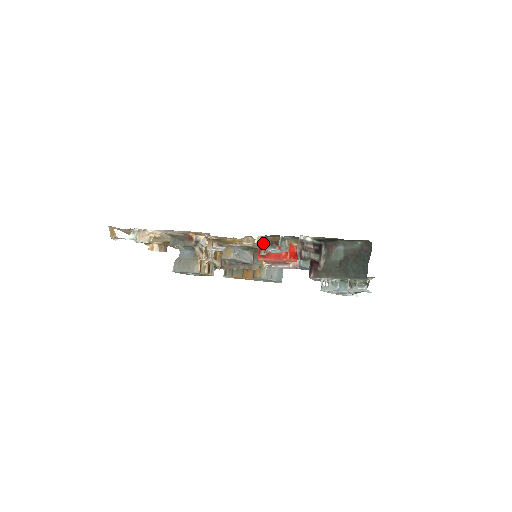
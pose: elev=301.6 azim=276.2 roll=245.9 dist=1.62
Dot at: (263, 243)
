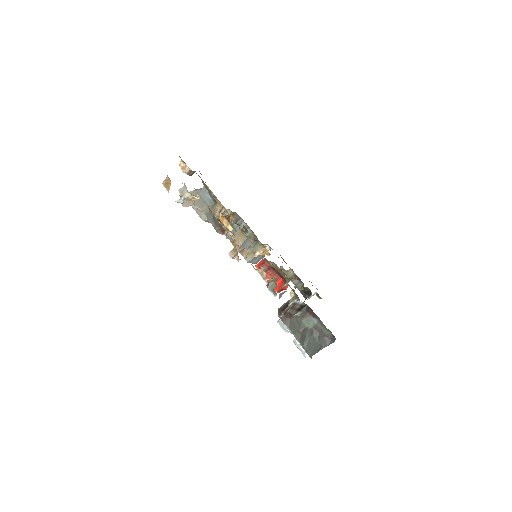
Dot at: (270, 281)
